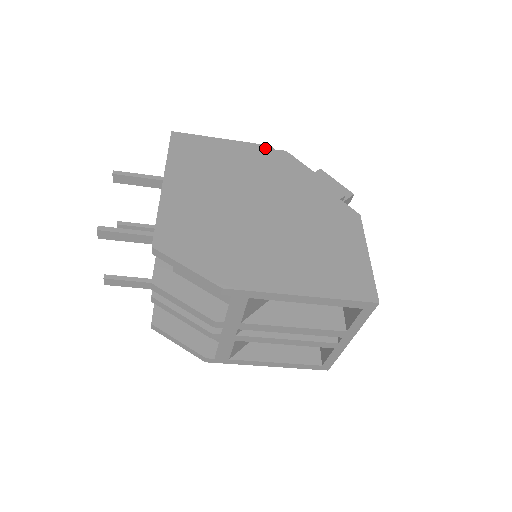
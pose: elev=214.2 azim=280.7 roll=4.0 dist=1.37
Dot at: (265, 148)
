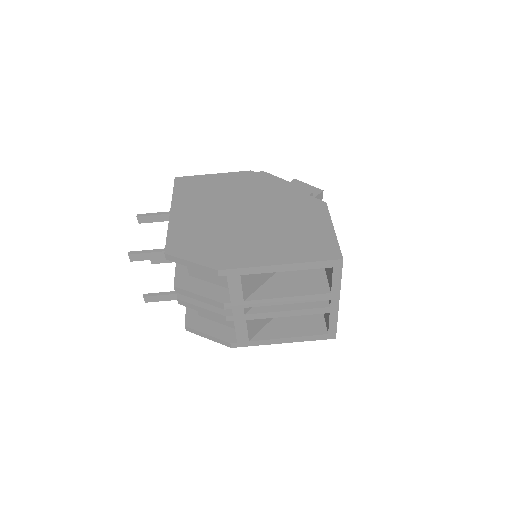
Dot at: (247, 173)
